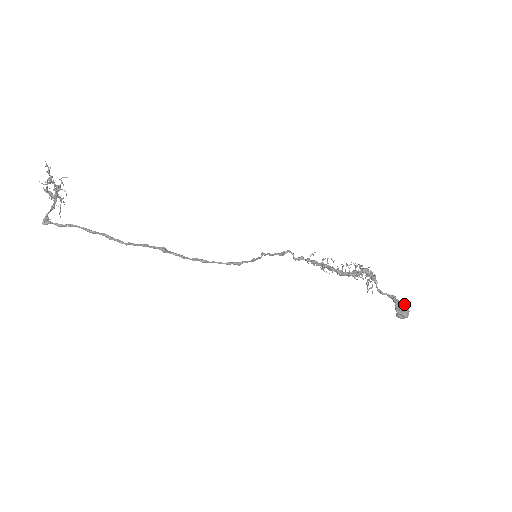
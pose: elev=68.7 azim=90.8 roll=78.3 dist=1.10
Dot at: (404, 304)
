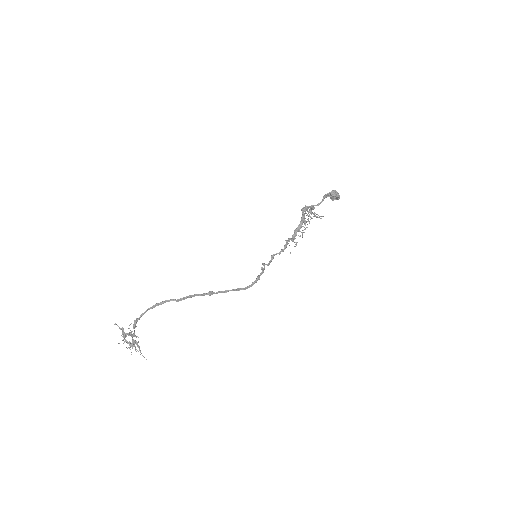
Dot at: occluded
